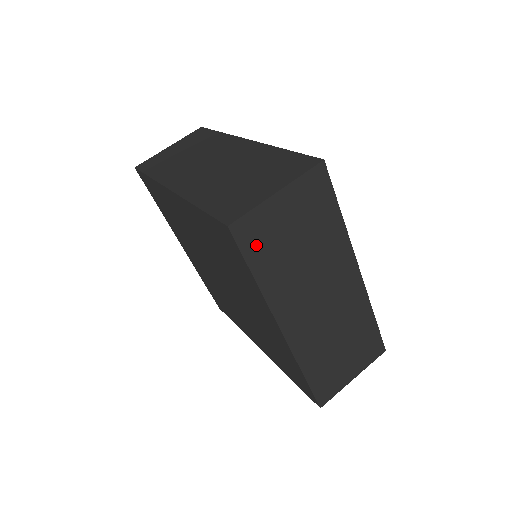
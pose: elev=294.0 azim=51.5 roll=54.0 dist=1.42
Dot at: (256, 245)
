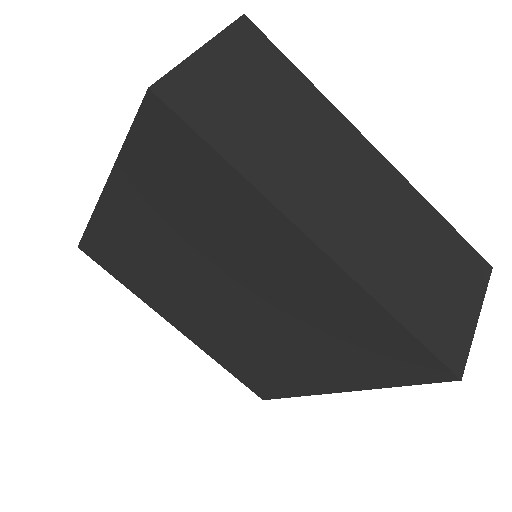
Dot at: (206, 115)
